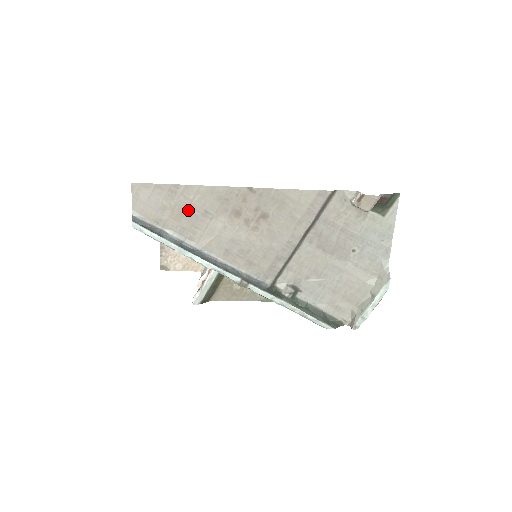
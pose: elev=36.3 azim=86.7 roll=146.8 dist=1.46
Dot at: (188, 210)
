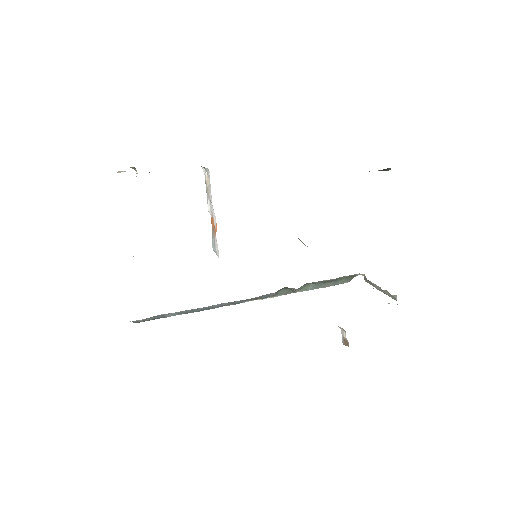
Dot at: occluded
